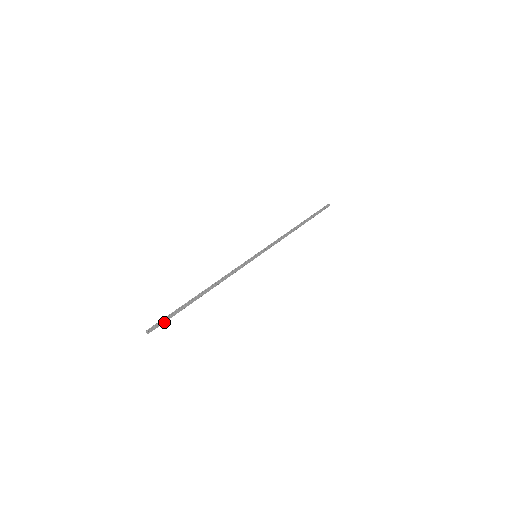
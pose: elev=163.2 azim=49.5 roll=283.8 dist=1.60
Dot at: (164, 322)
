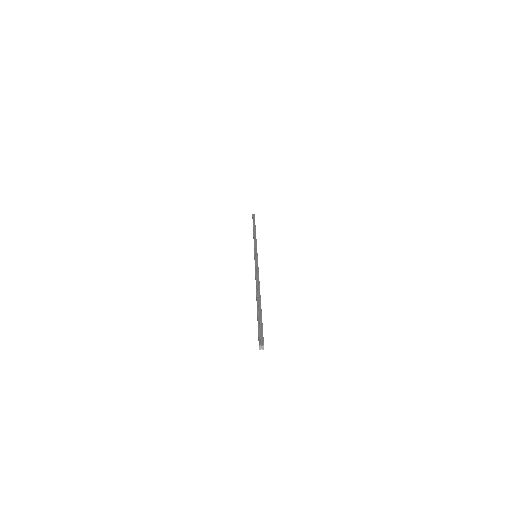
Dot at: (262, 332)
